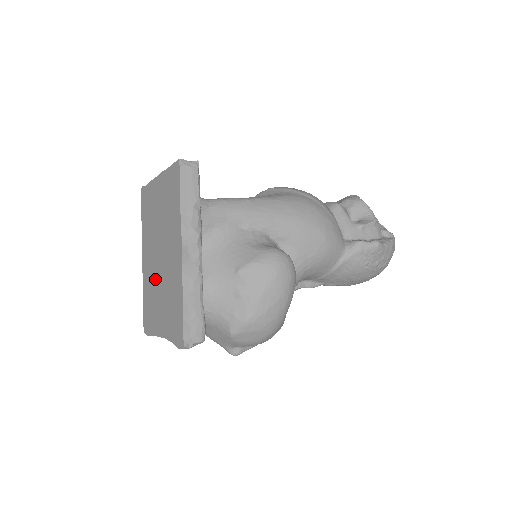
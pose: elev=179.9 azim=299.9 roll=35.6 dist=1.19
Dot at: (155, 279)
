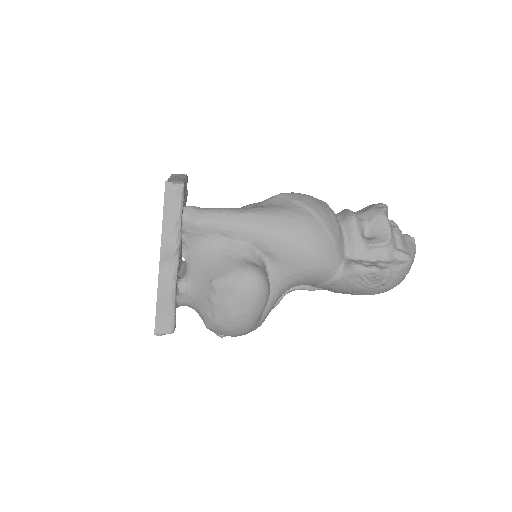
Dot at: occluded
